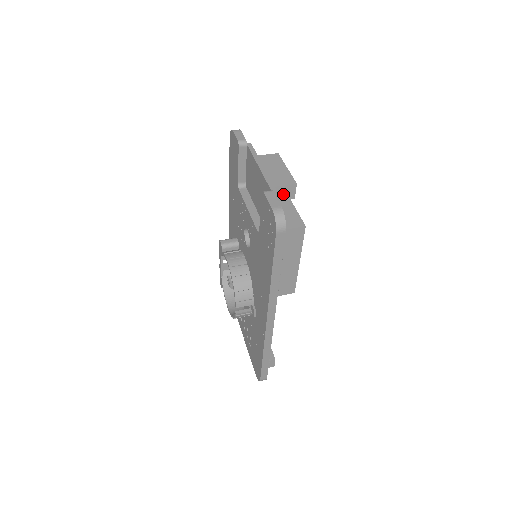
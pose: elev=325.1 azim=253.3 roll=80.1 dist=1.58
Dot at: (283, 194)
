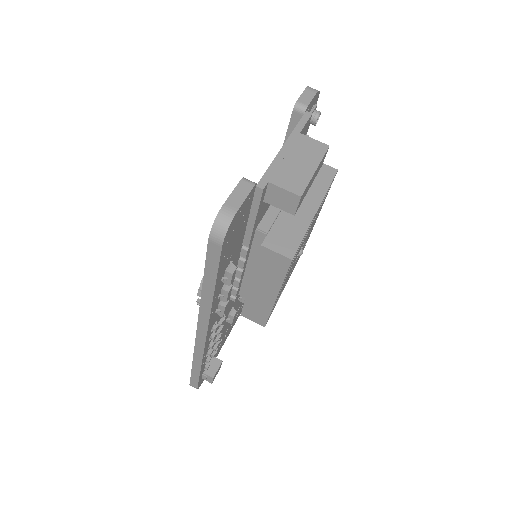
Dot at: (279, 199)
